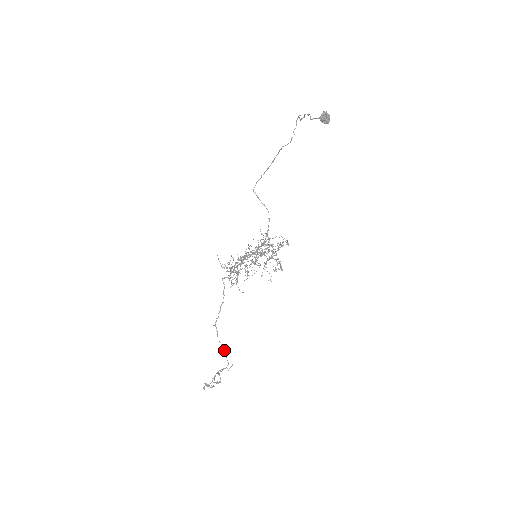
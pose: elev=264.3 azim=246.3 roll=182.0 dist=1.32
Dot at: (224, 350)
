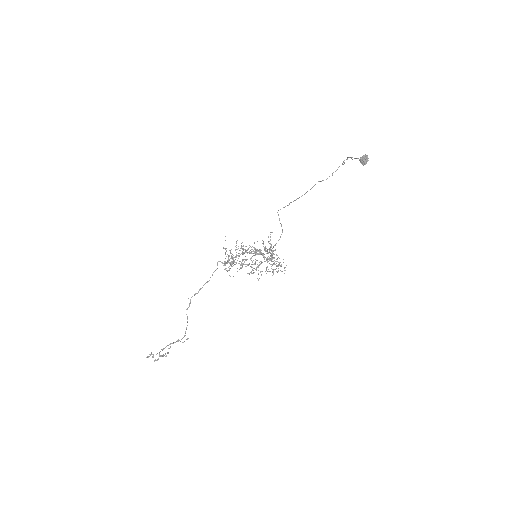
Dot at: occluded
